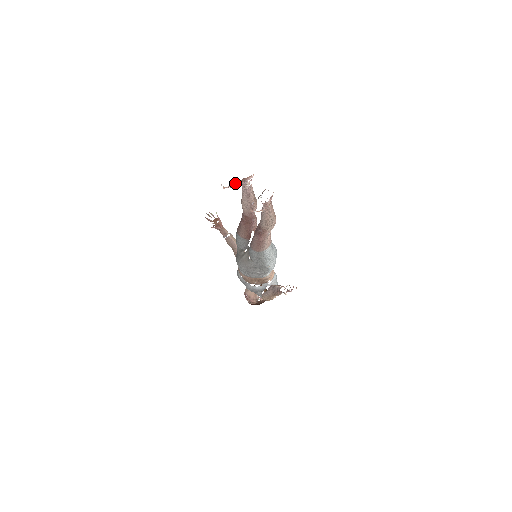
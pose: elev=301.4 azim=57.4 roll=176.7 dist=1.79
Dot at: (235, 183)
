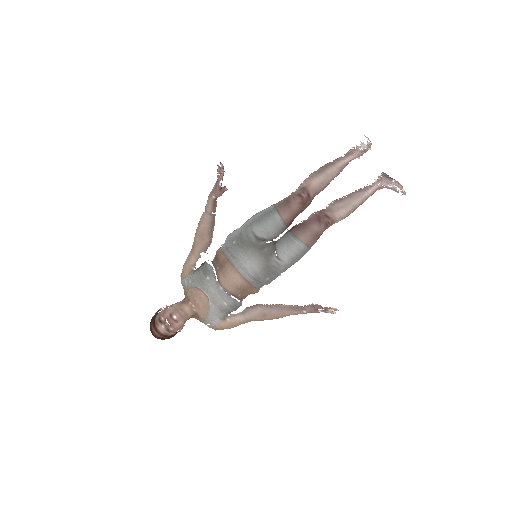
Dot at: occluded
